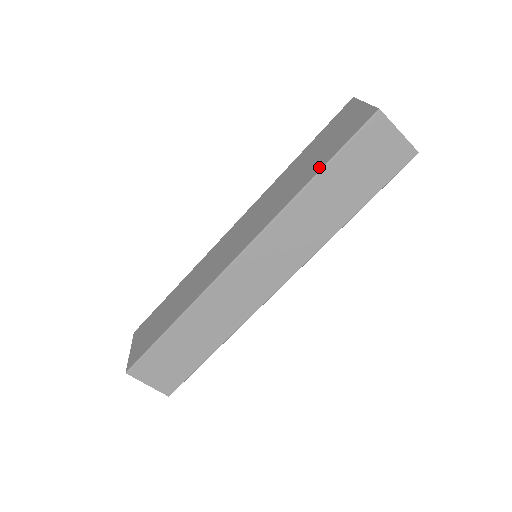
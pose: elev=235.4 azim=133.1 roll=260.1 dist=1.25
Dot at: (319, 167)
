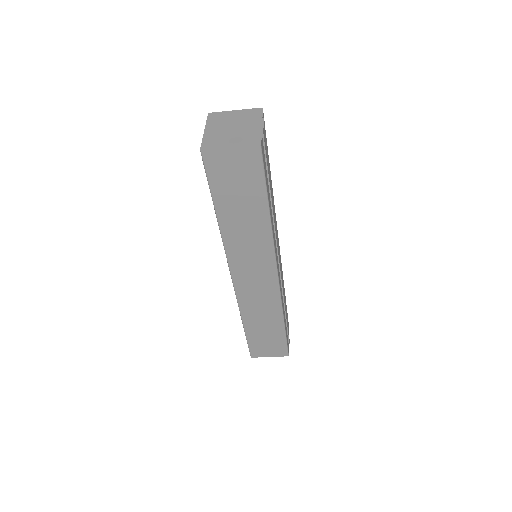
Dot at: occluded
